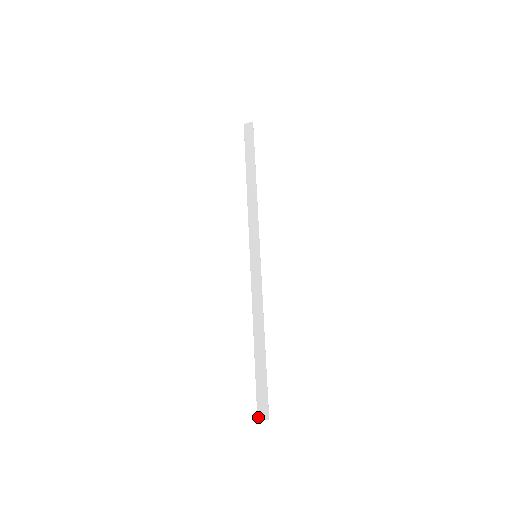
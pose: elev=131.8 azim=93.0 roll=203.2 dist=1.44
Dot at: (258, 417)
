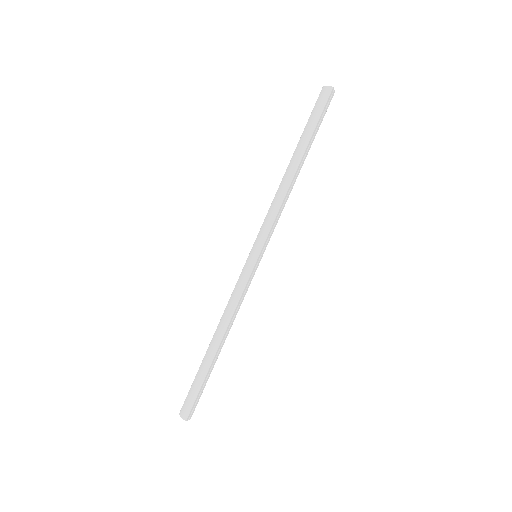
Dot at: (180, 412)
